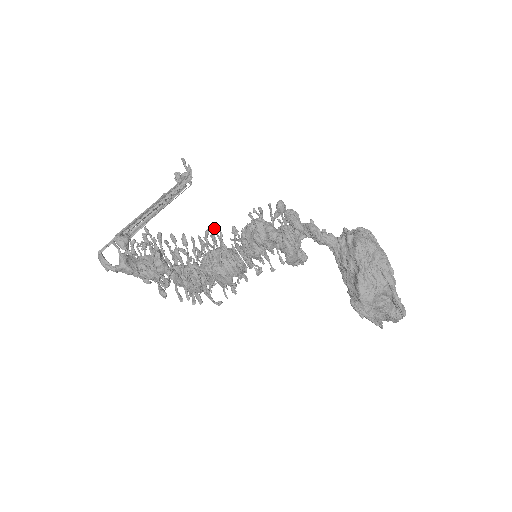
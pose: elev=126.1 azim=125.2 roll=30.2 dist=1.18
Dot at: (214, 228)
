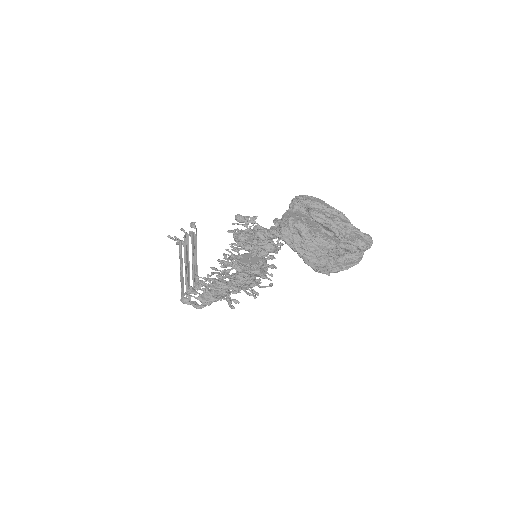
Dot at: occluded
